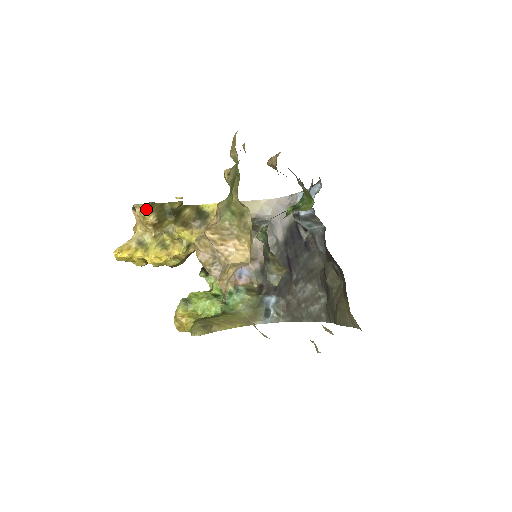
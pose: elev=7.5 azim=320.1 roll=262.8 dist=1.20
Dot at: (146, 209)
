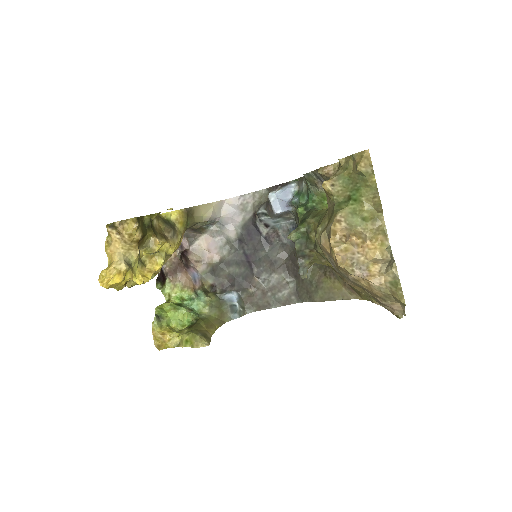
Dot at: (130, 225)
